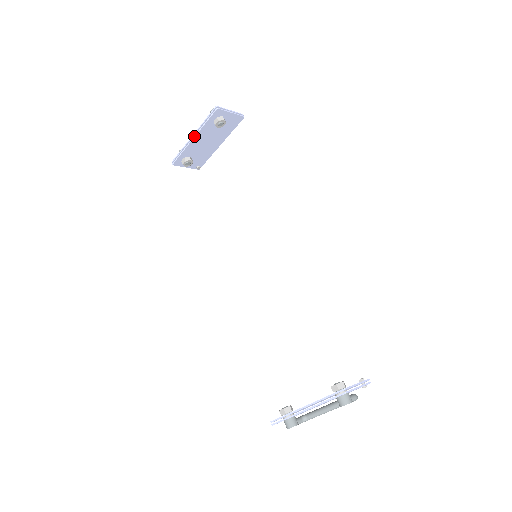
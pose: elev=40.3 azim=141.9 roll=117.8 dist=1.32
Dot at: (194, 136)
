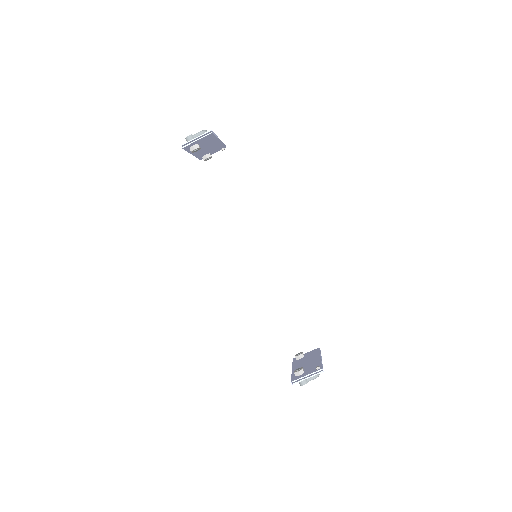
Dot at: occluded
